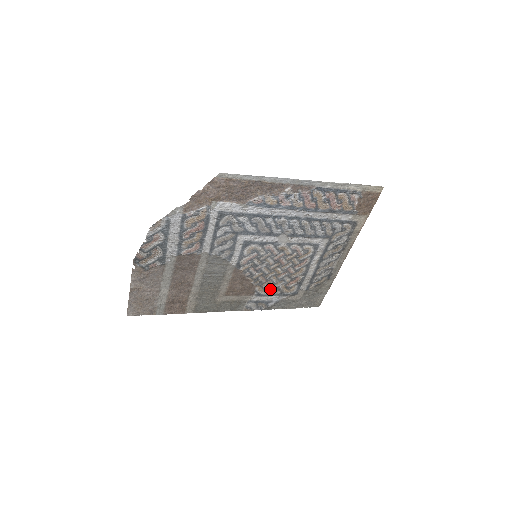
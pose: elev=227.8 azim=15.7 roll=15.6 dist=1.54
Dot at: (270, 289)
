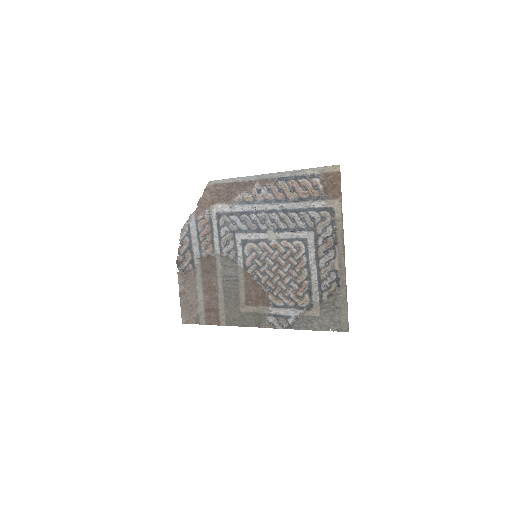
Dot at: (283, 299)
